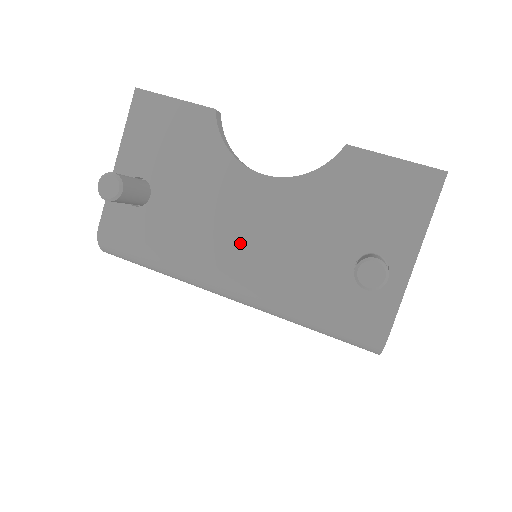
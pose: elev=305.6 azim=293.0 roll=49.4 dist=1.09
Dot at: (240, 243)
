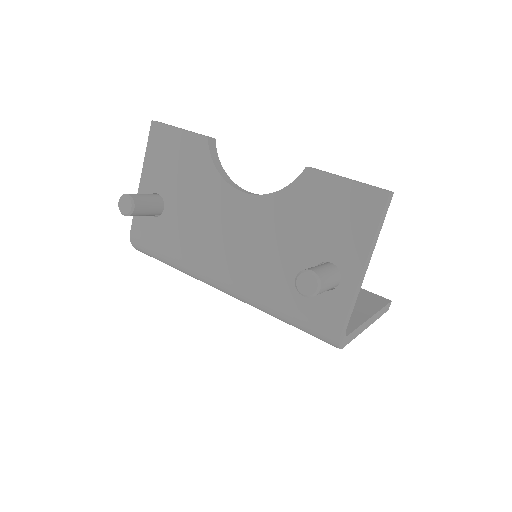
Dot at: (227, 249)
